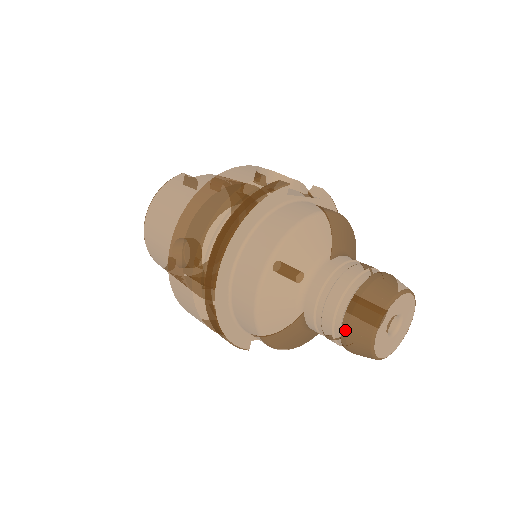
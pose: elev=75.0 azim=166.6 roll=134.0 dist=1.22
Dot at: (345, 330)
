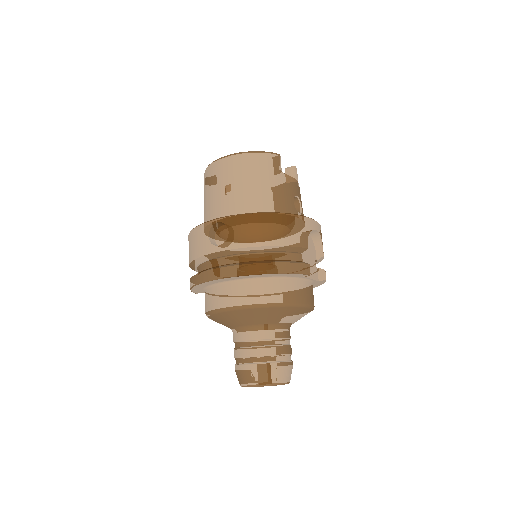
Dot at: (243, 368)
